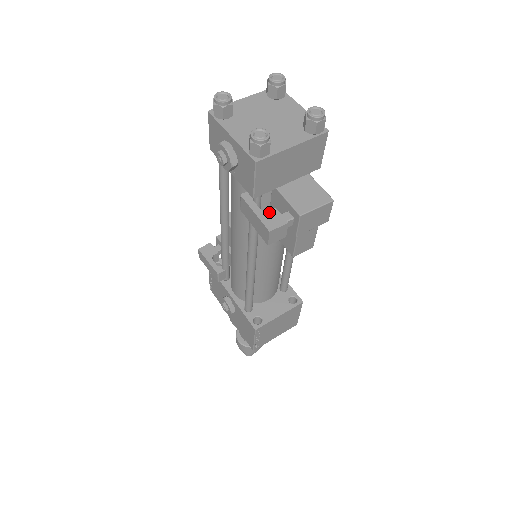
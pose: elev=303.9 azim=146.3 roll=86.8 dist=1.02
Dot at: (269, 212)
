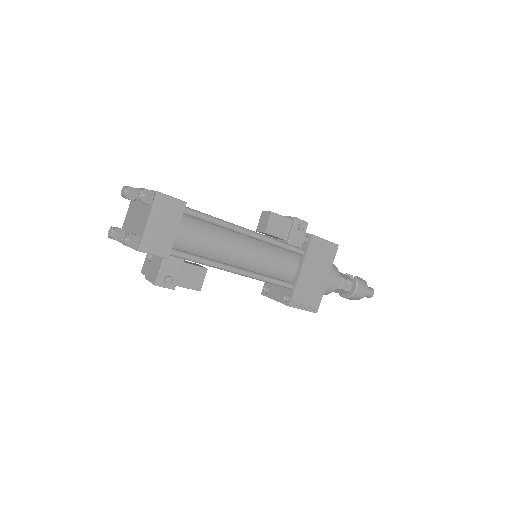
Dot at: (147, 262)
